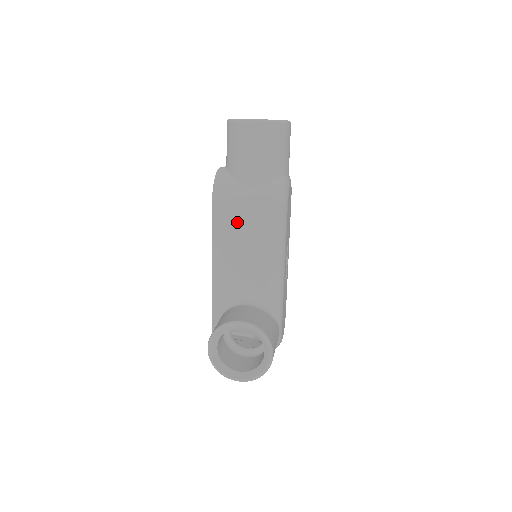
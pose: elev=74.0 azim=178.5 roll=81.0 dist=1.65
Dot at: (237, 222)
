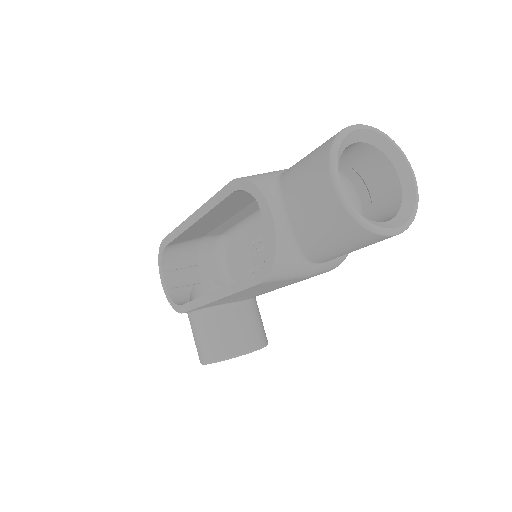
Dot at: (279, 284)
